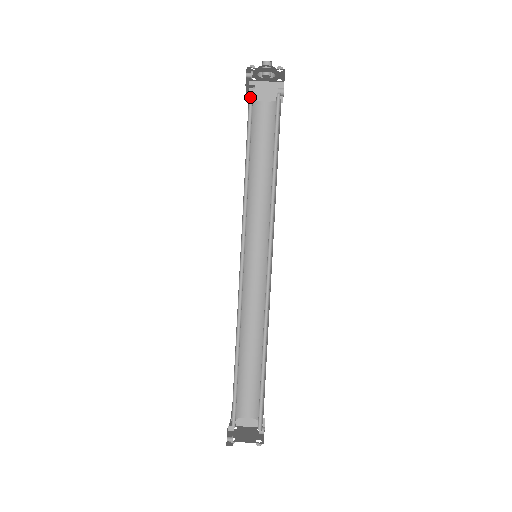
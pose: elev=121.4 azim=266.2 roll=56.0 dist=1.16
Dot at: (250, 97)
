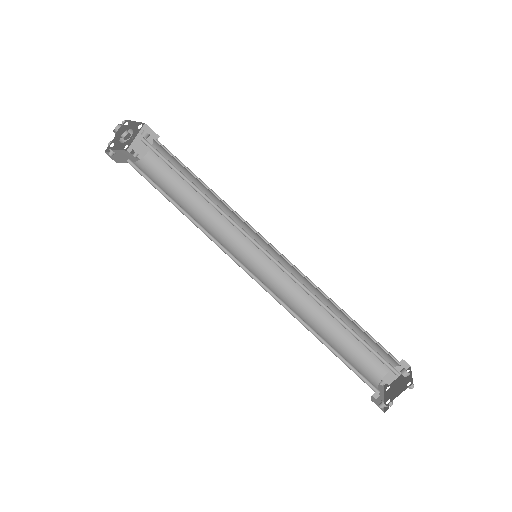
Dot at: (131, 163)
